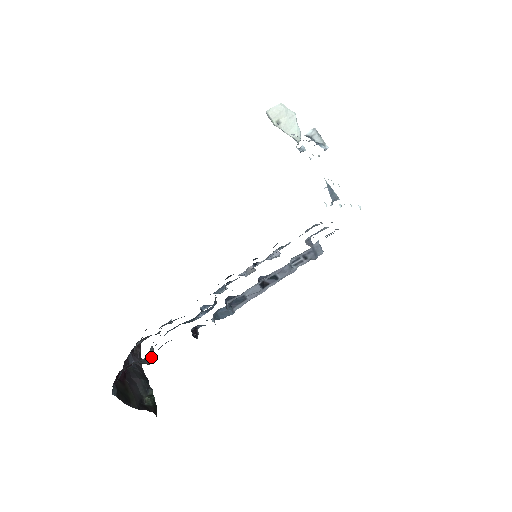
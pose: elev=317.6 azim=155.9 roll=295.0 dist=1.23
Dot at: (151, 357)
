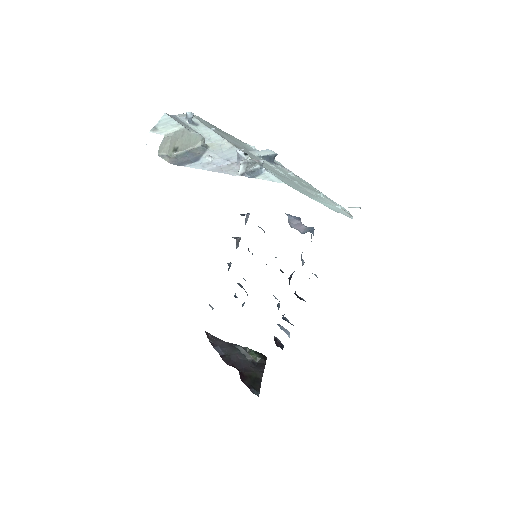
Dot at: (248, 357)
